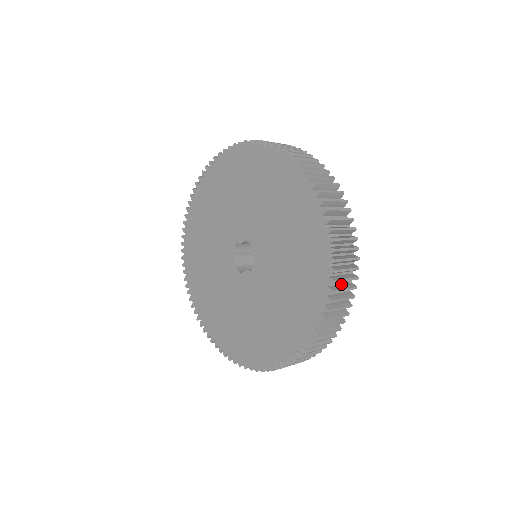
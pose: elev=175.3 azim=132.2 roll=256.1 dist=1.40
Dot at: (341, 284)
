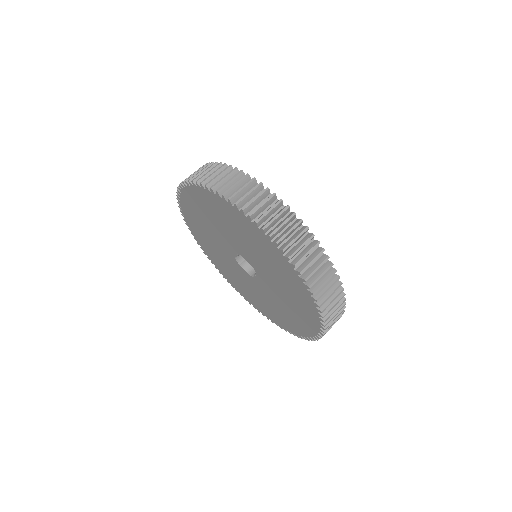
Dot at: occluded
